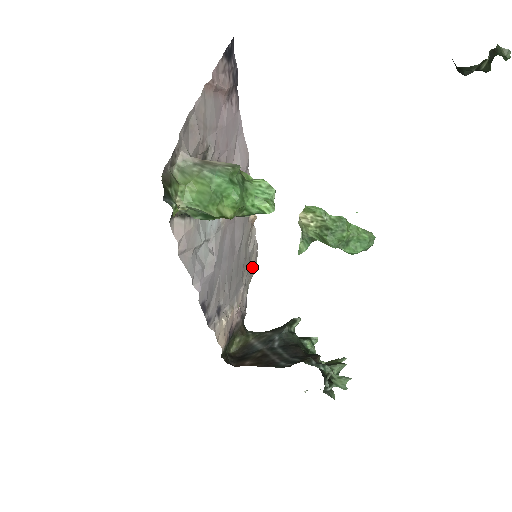
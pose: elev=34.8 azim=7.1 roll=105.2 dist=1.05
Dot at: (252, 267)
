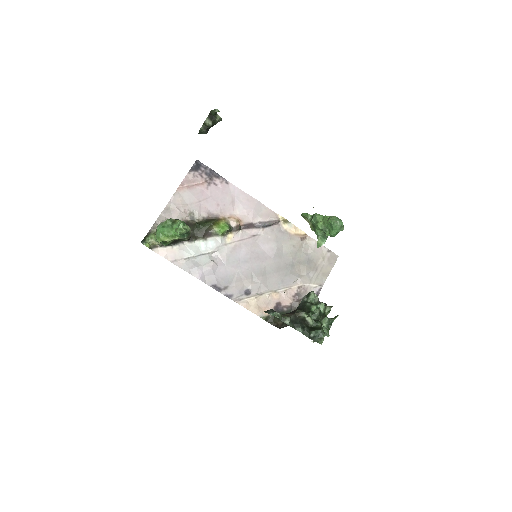
Dot at: (322, 266)
